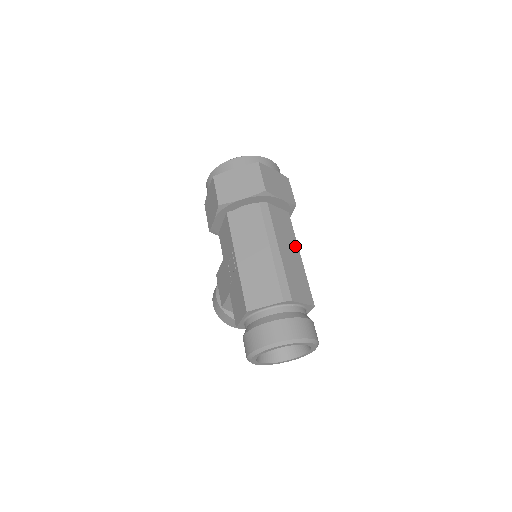
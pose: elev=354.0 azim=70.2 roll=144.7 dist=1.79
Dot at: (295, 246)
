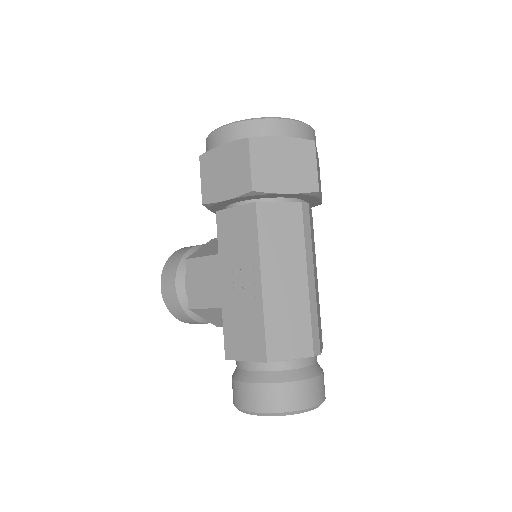
Dot at: occluded
